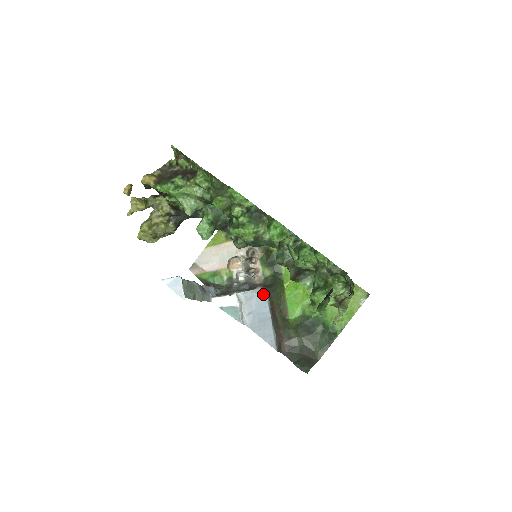
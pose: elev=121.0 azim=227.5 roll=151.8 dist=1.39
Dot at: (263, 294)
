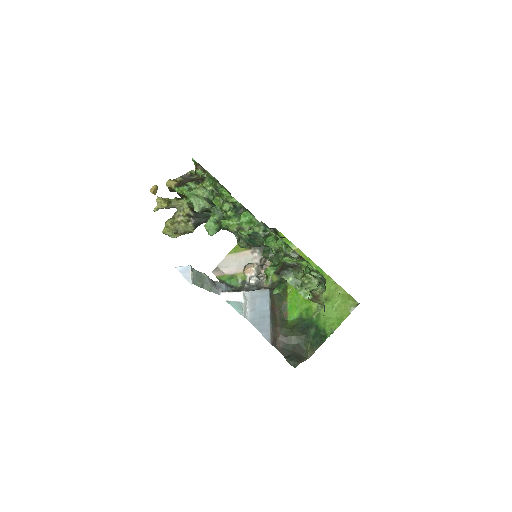
Dot at: (266, 294)
